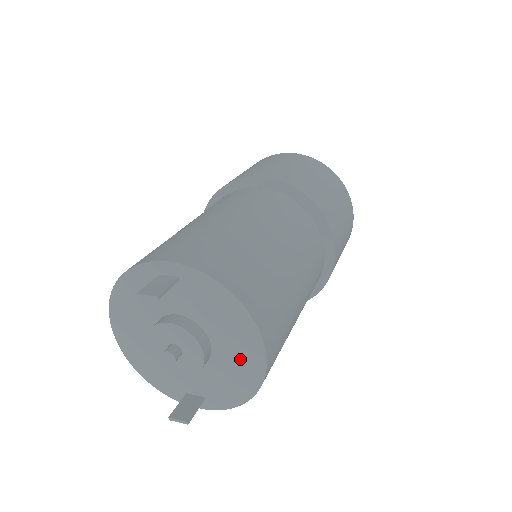
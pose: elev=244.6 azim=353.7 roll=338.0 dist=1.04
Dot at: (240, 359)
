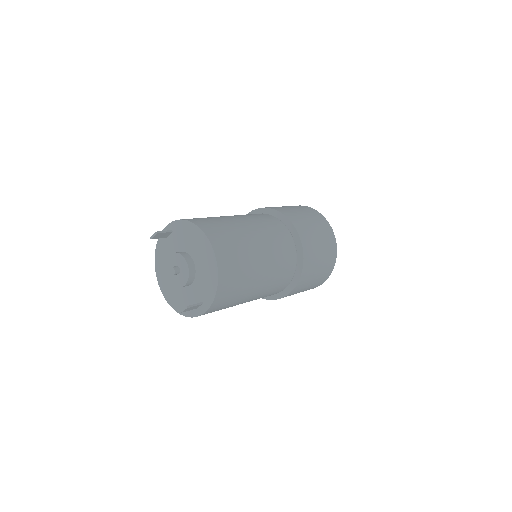
Dot at: (205, 259)
